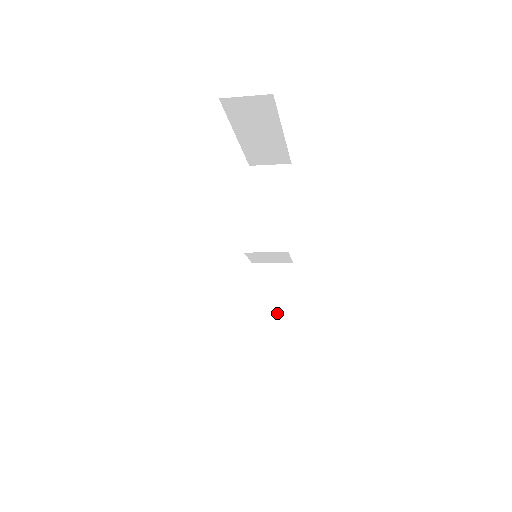
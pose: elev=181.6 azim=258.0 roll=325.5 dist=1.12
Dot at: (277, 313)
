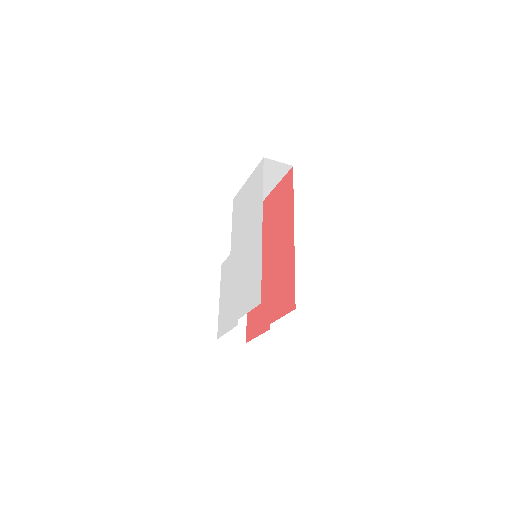
Dot at: occluded
